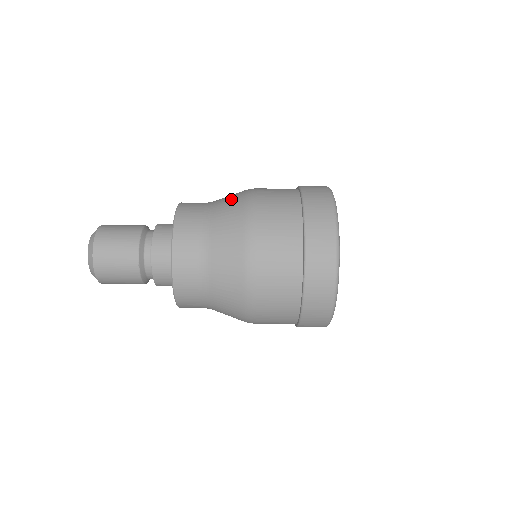
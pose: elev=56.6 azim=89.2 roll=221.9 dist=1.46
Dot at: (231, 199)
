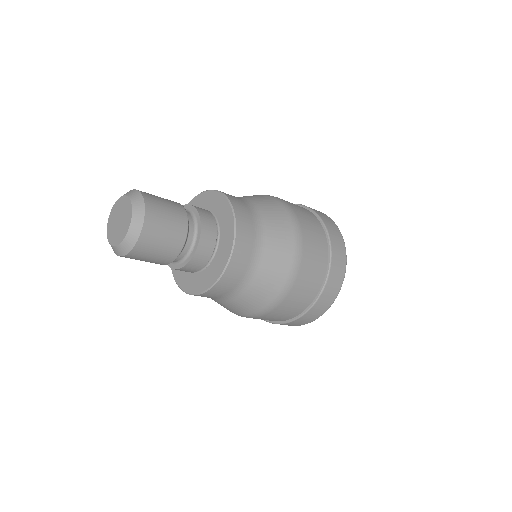
Dot at: (278, 217)
